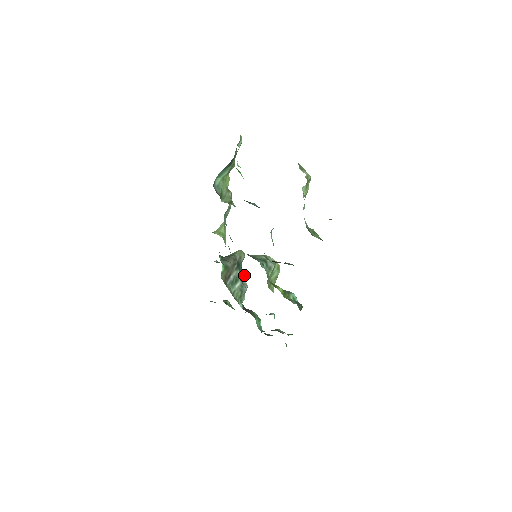
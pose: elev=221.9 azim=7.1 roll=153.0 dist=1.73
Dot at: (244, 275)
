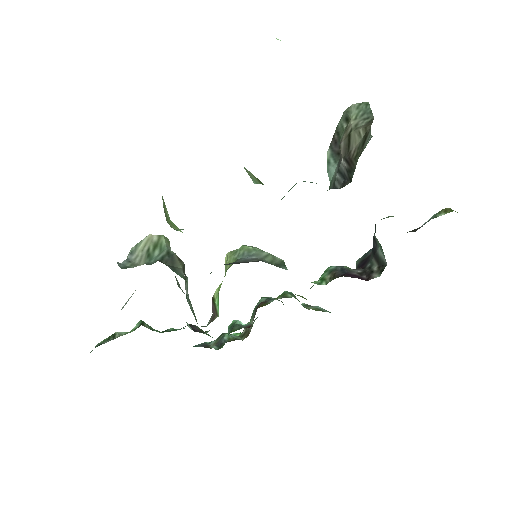
Dot at: occluded
